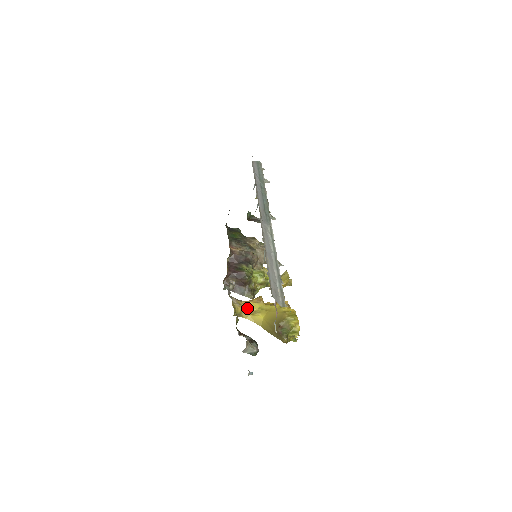
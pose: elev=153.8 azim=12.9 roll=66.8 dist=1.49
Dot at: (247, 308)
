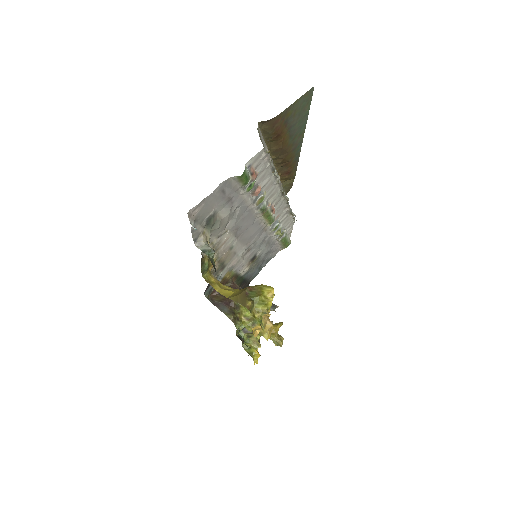
Dot at: (222, 285)
